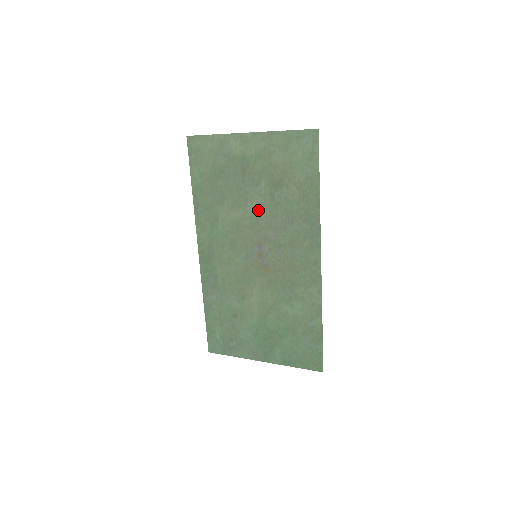
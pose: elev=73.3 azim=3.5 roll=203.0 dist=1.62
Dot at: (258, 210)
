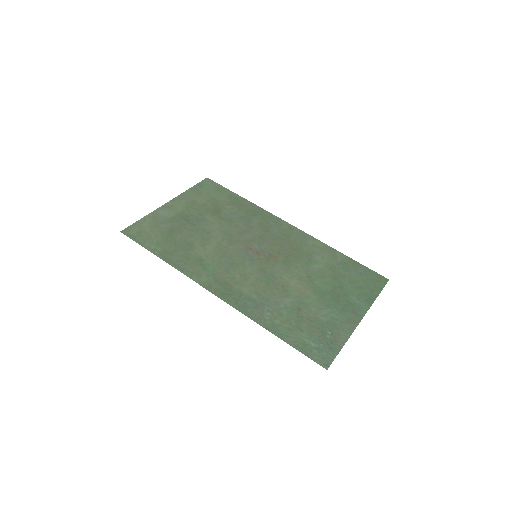
Dot at: (223, 231)
